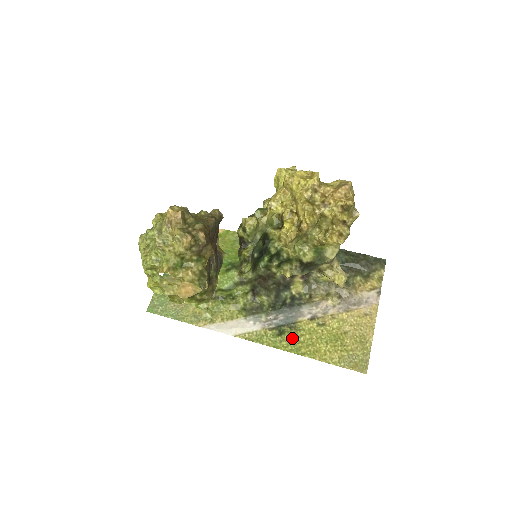
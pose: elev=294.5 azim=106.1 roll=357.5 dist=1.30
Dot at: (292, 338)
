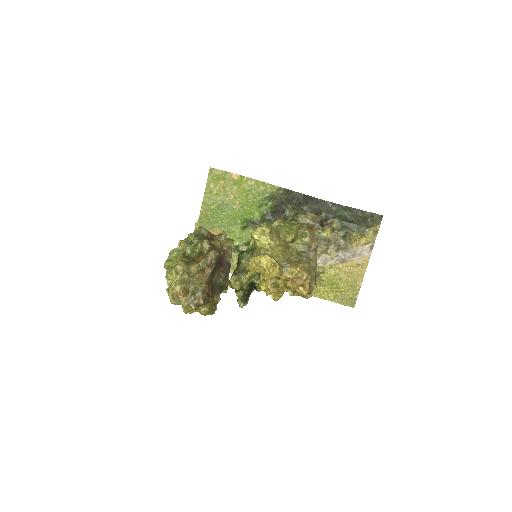
Dot at: occluded
